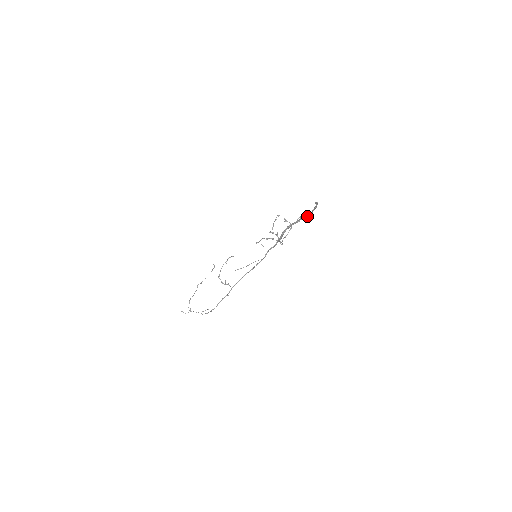
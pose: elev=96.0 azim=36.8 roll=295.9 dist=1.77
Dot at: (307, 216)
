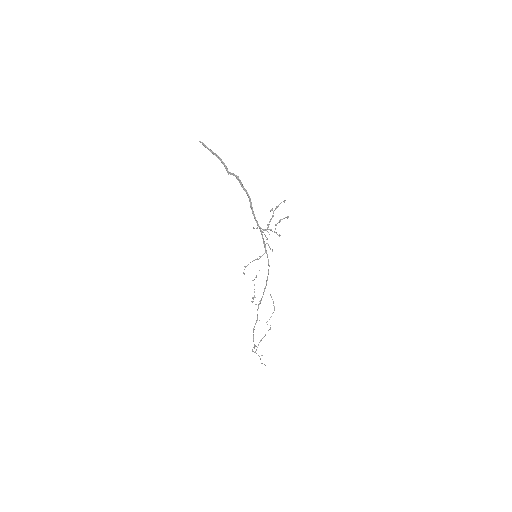
Dot at: (227, 171)
